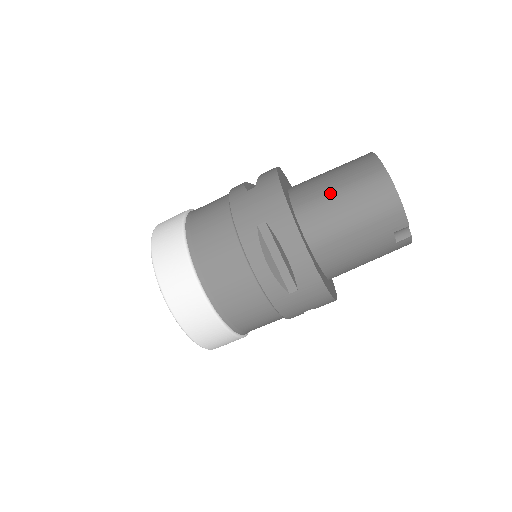
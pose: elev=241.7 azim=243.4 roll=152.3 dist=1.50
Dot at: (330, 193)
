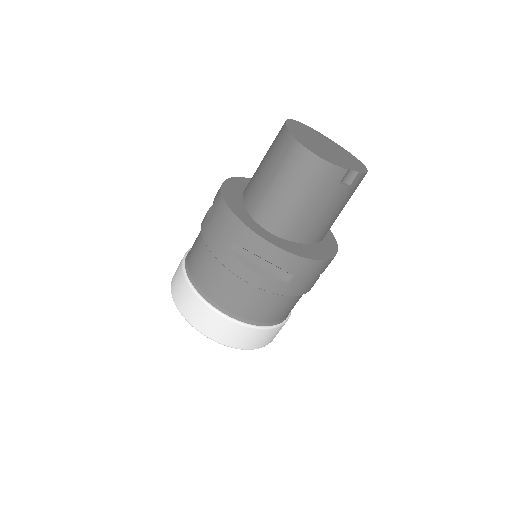
Dot at: (268, 187)
